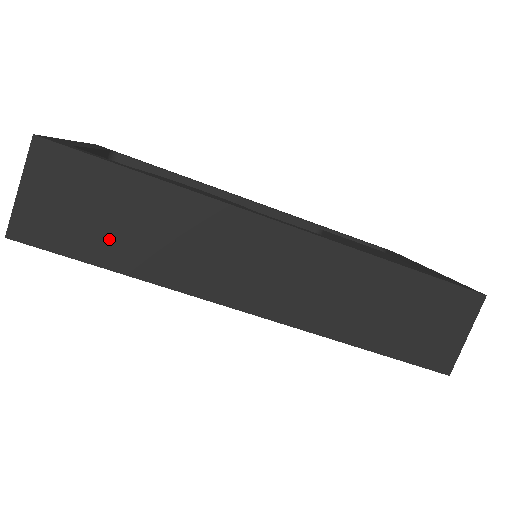
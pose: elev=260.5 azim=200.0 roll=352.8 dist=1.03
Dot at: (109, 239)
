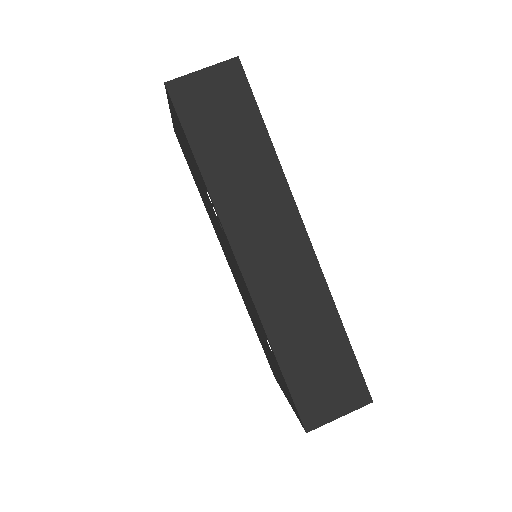
Dot at: (214, 142)
